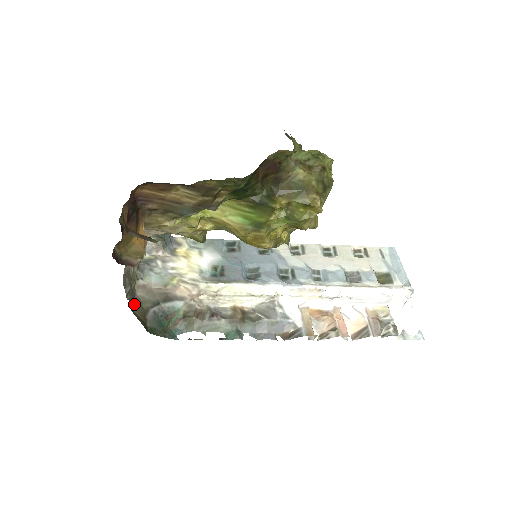
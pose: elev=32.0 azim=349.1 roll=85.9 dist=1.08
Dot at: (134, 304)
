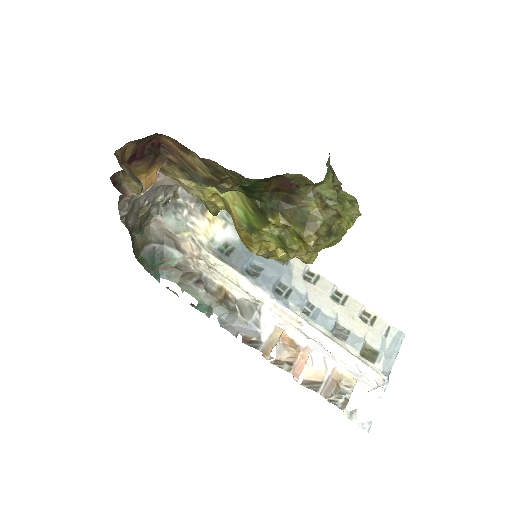
Dot at: (140, 230)
